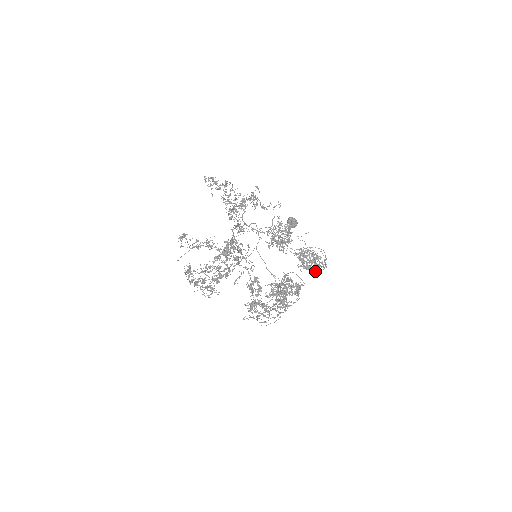
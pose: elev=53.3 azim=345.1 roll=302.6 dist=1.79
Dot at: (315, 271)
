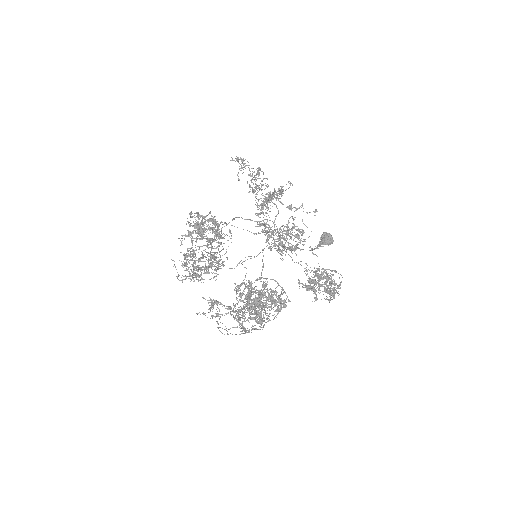
Dot at: (325, 299)
